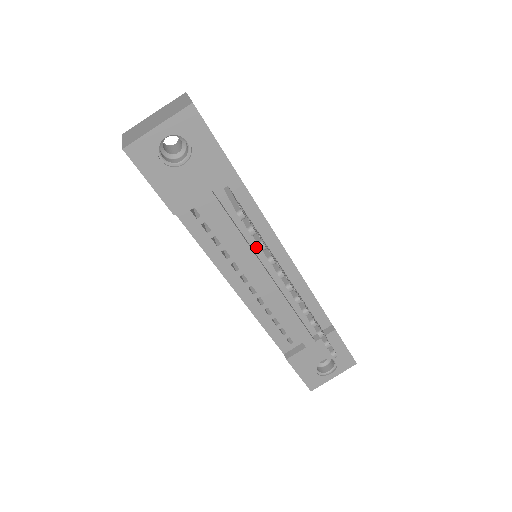
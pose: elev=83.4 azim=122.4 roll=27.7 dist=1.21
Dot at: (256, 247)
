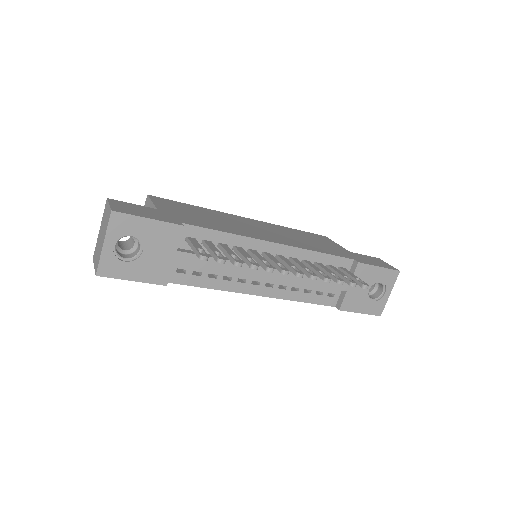
Dot at: occluded
